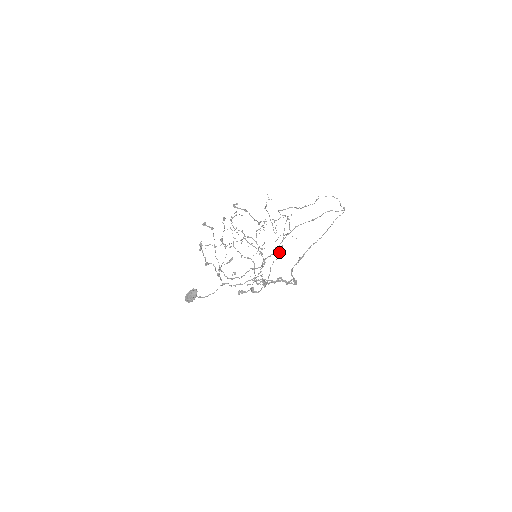
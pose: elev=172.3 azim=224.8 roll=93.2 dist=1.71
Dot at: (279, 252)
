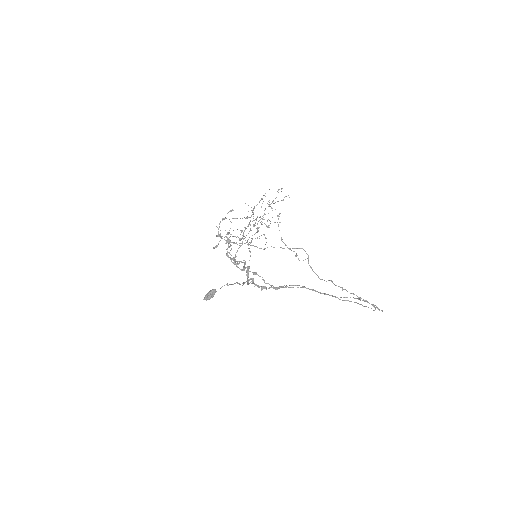
Dot at: occluded
